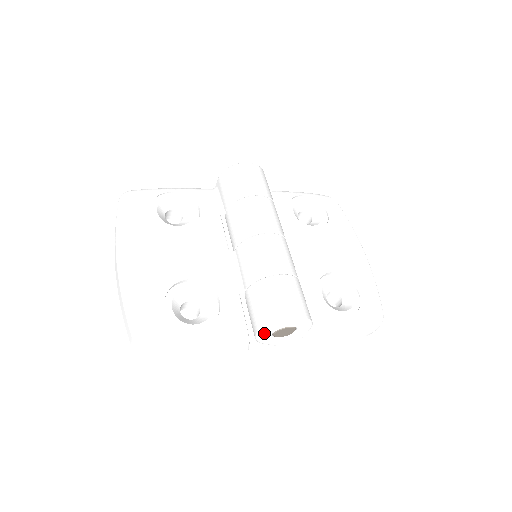
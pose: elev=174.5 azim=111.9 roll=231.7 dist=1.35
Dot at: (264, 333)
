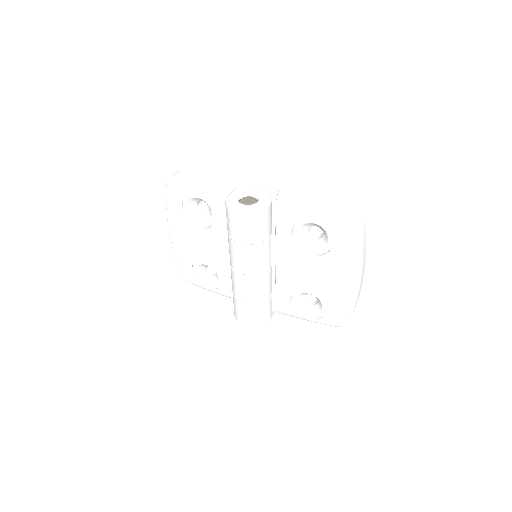
Dot at: occluded
